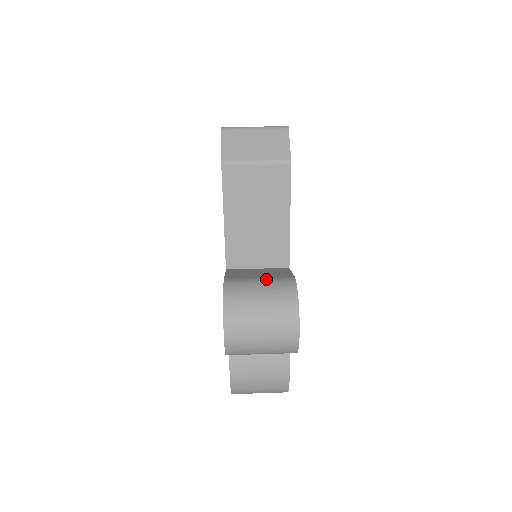
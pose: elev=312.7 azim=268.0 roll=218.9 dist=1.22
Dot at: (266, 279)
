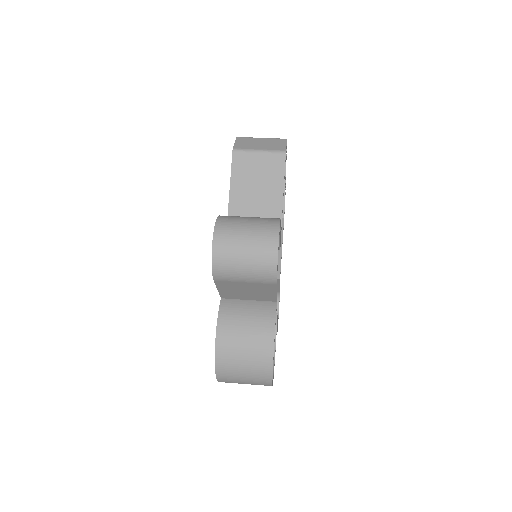
Dot at: occluded
